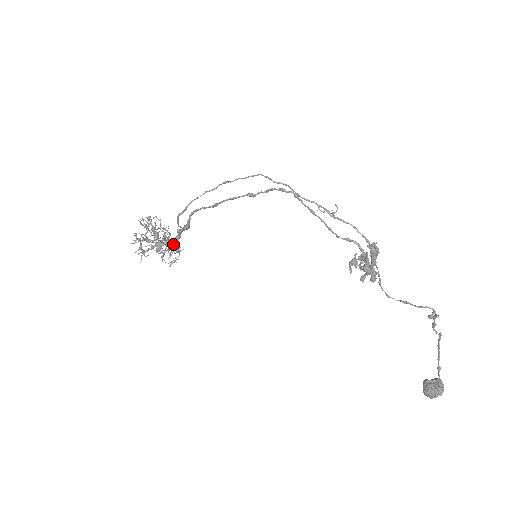
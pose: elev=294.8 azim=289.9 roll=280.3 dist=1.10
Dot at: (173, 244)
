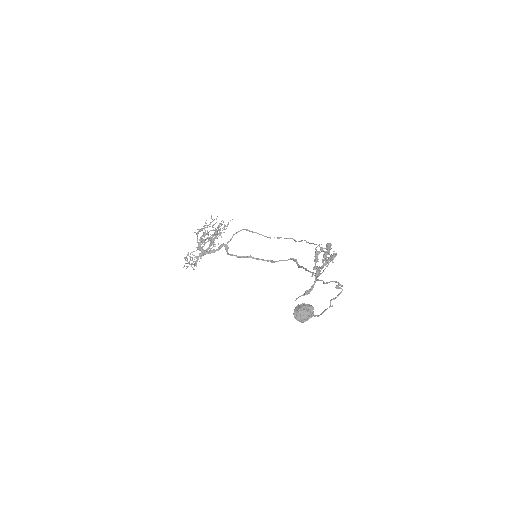
Dot at: (205, 253)
